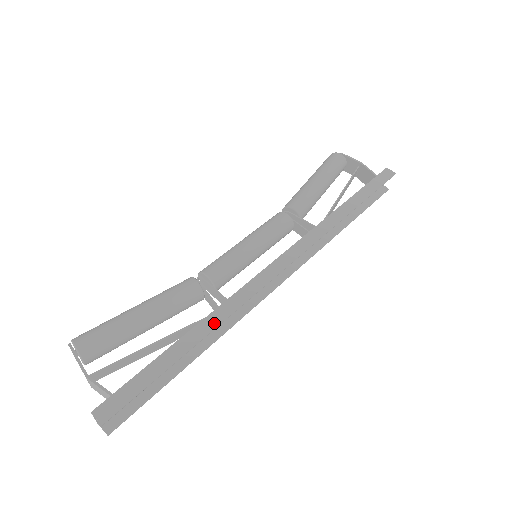
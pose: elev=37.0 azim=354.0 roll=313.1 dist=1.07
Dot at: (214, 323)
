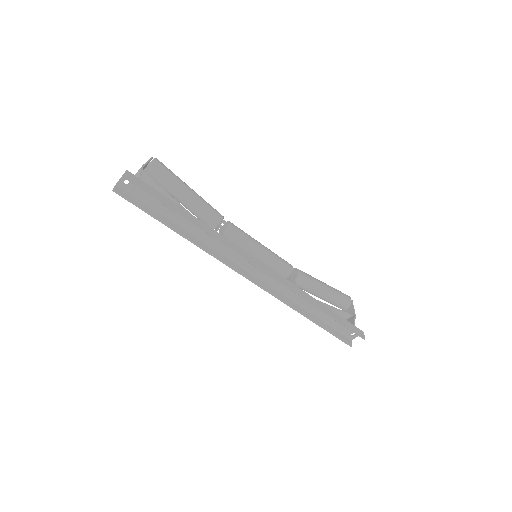
Dot at: (206, 230)
